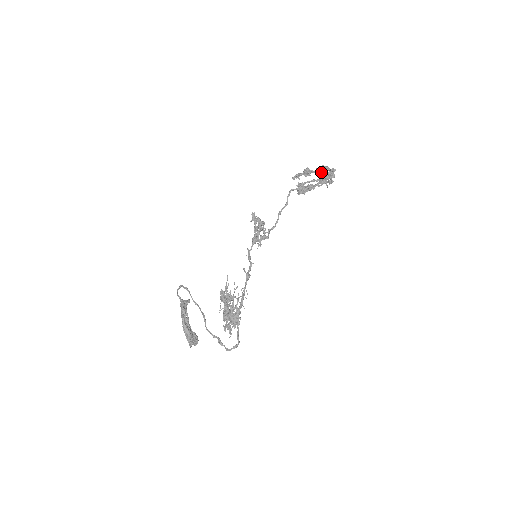
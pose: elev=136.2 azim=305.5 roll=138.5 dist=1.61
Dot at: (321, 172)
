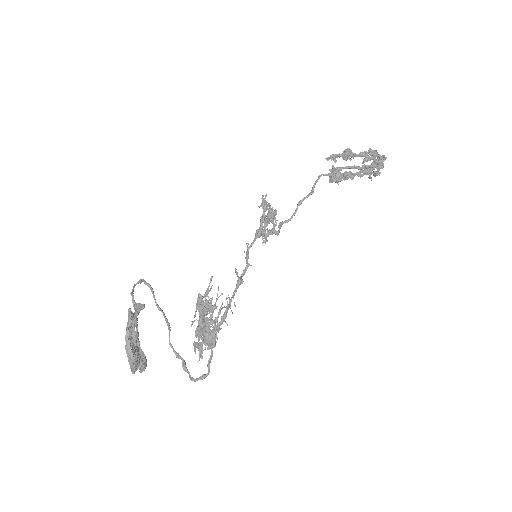
Dot at: (366, 157)
